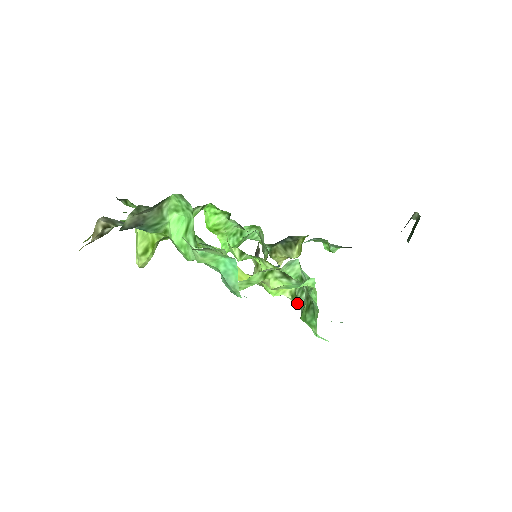
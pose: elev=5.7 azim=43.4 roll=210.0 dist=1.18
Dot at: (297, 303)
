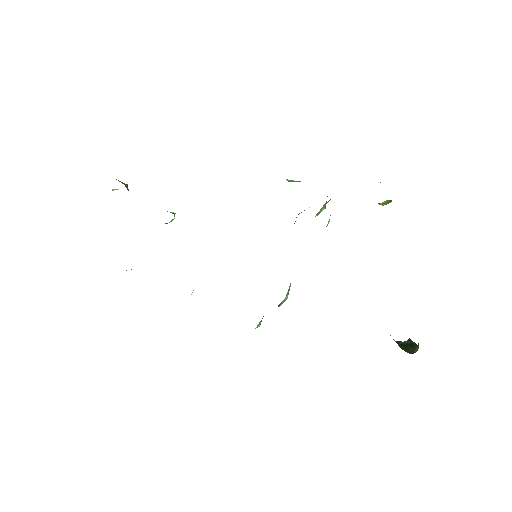
Dot at: occluded
